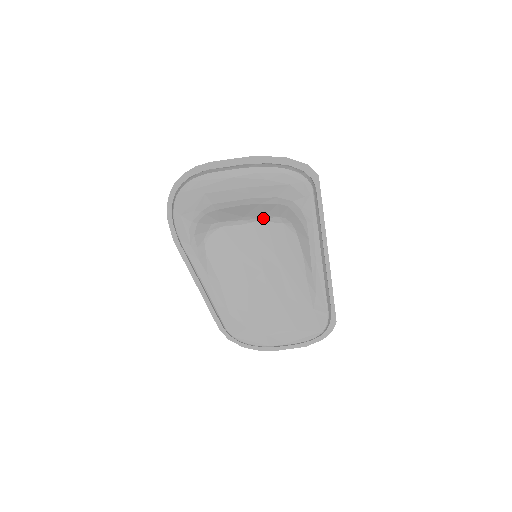
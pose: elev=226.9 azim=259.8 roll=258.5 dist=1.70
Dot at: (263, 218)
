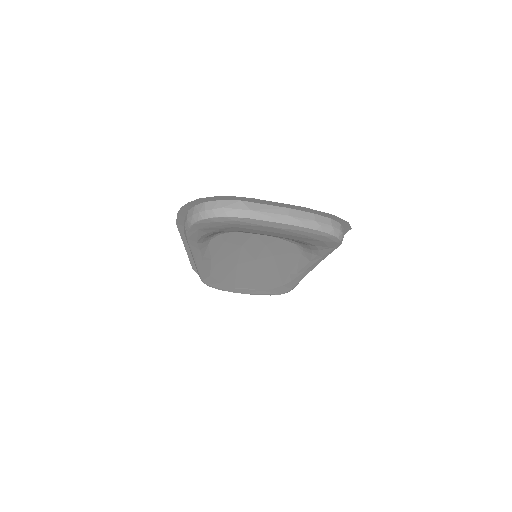
Dot at: occluded
